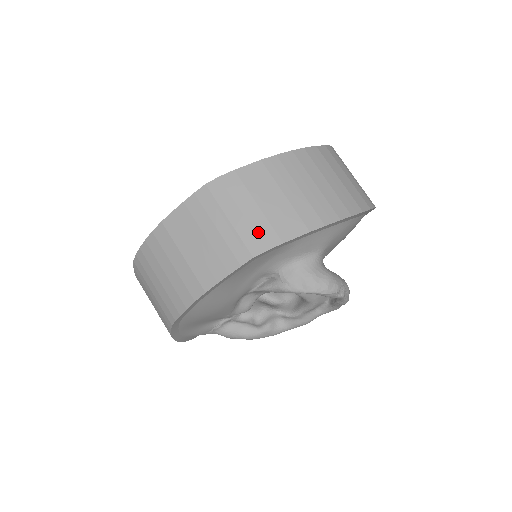
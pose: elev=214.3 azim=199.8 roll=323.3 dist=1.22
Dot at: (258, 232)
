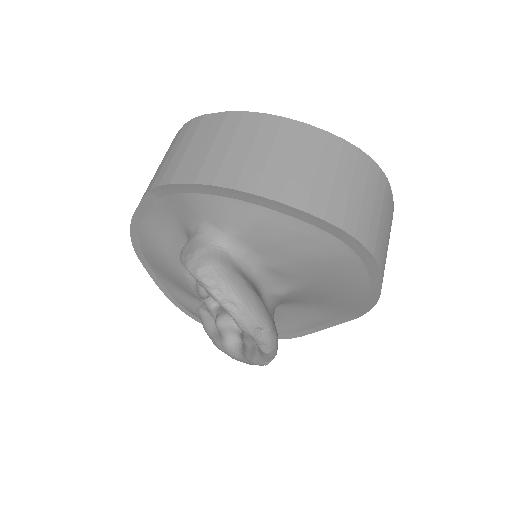
Dot at: (168, 169)
